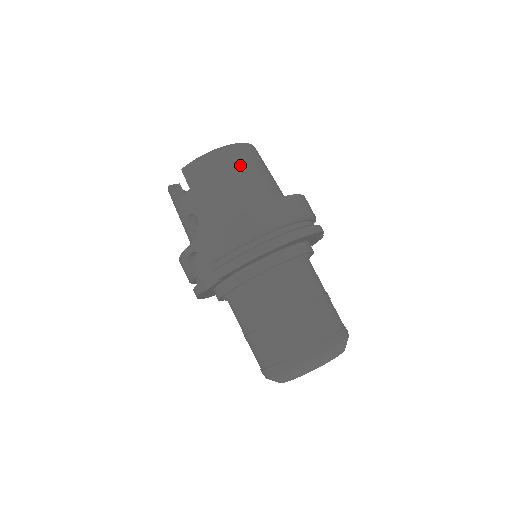
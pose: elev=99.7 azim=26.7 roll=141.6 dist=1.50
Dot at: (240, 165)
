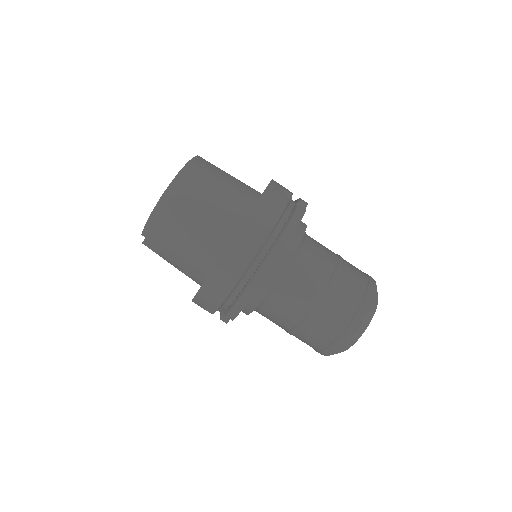
Dot at: (188, 205)
